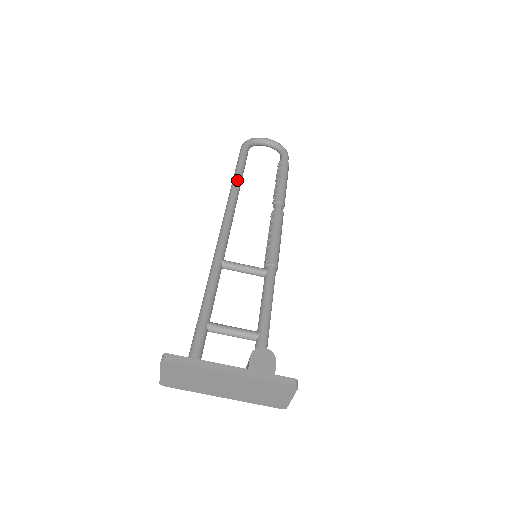
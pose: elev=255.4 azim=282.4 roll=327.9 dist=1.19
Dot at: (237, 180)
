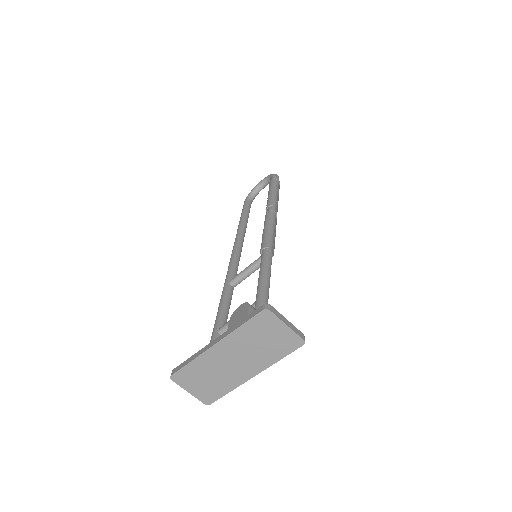
Dot at: (239, 225)
